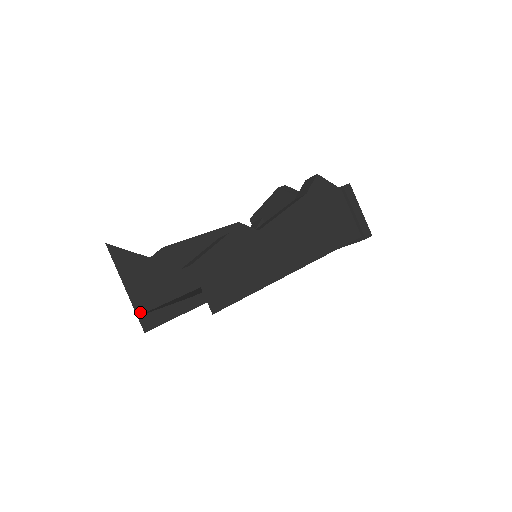
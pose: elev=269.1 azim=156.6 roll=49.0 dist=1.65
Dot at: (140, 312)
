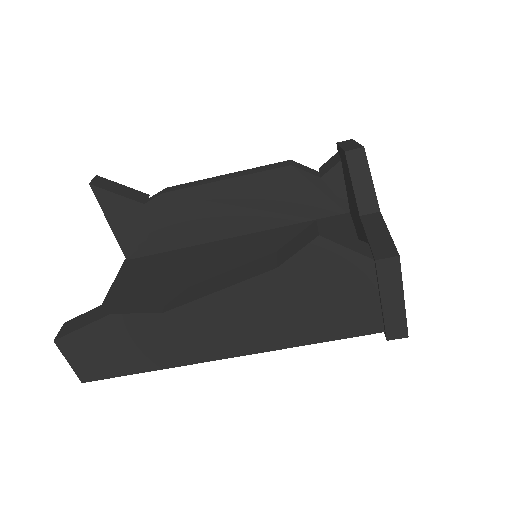
Dot at: (130, 257)
